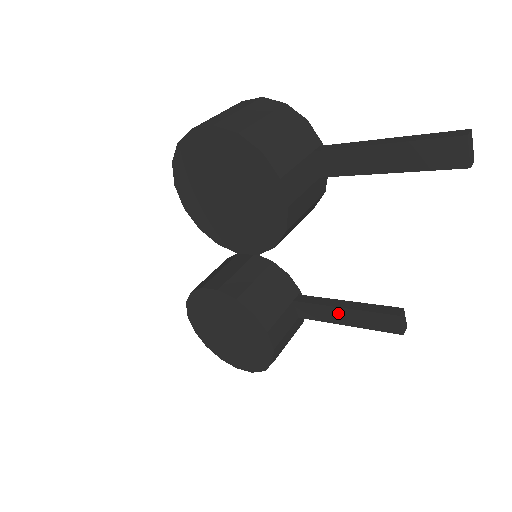
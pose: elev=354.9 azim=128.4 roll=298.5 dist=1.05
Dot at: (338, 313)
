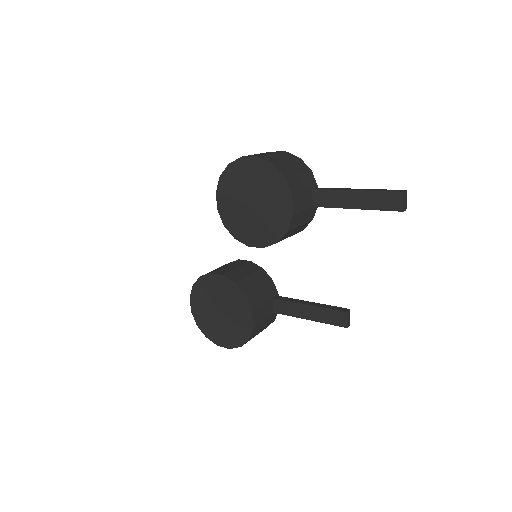
Dot at: (304, 309)
